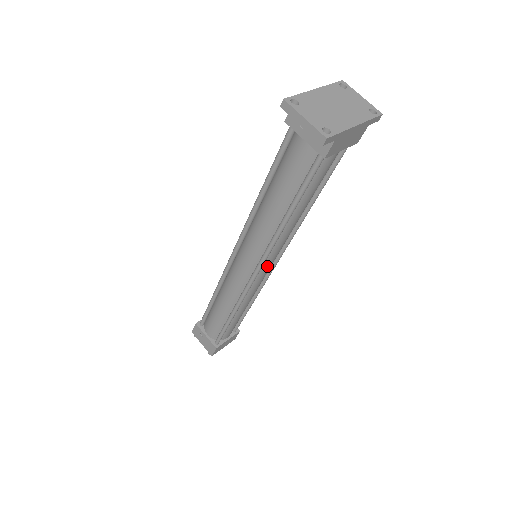
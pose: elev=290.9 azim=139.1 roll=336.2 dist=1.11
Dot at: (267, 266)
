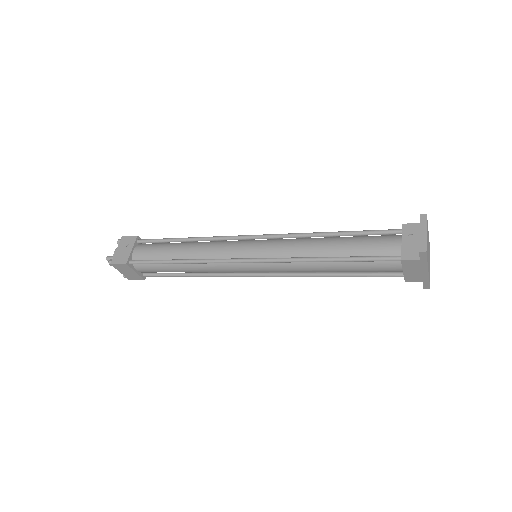
Dot at: (257, 267)
